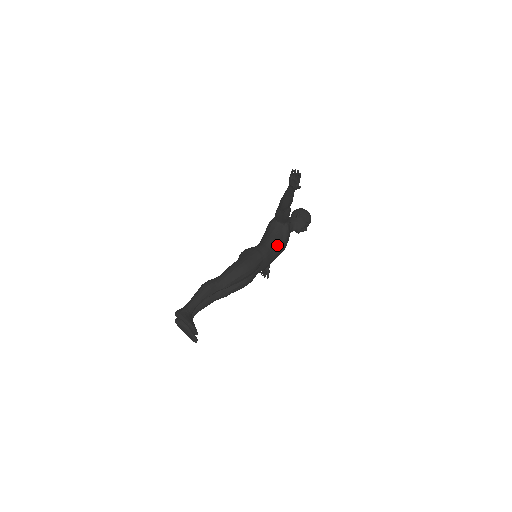
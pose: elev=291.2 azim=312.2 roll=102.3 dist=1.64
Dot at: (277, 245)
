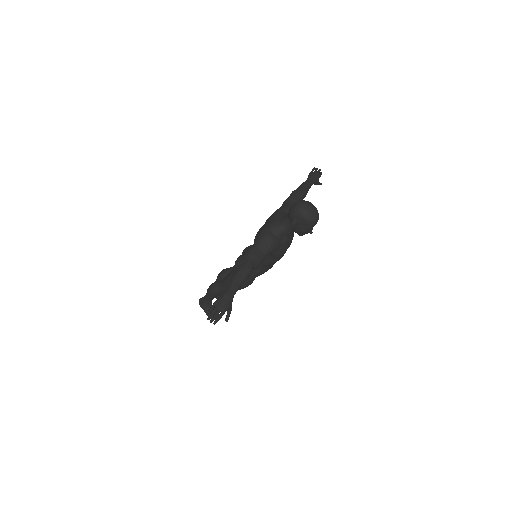
Dot at: (268, 264)
